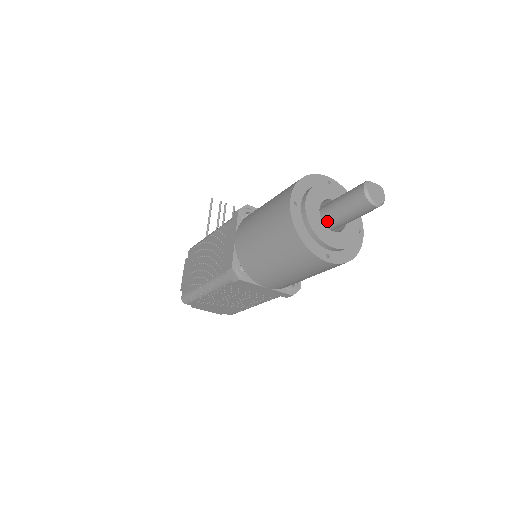
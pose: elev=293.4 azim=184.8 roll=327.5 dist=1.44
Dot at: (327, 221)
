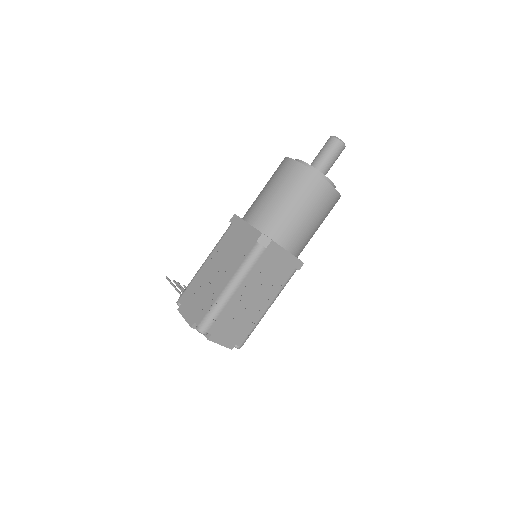
Dot at: occluded
